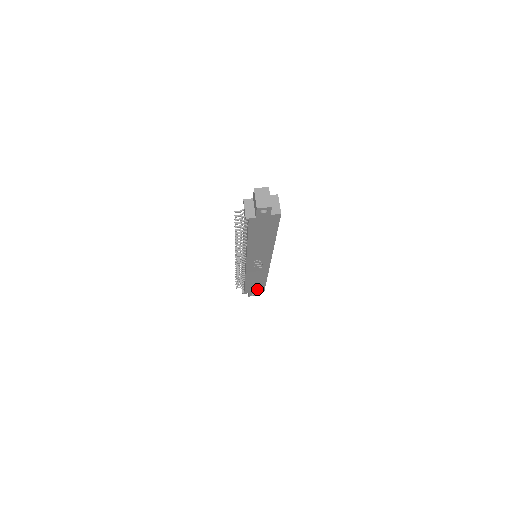
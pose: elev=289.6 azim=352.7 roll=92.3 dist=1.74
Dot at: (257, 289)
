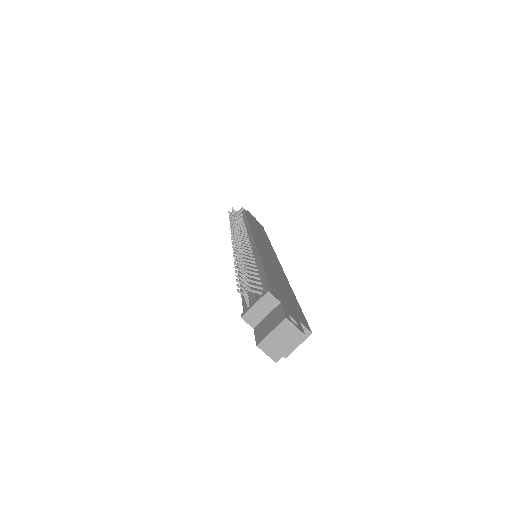
Dot at: occluded
